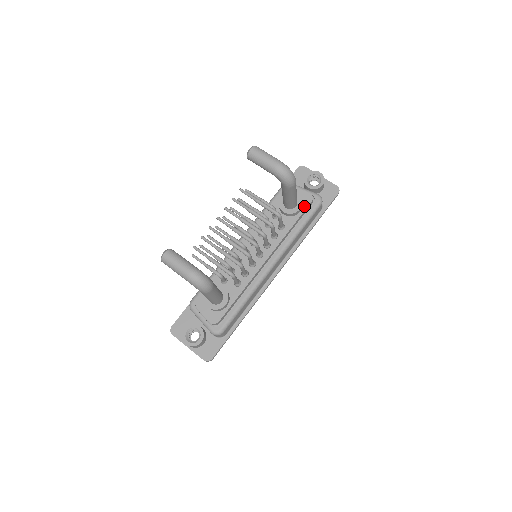
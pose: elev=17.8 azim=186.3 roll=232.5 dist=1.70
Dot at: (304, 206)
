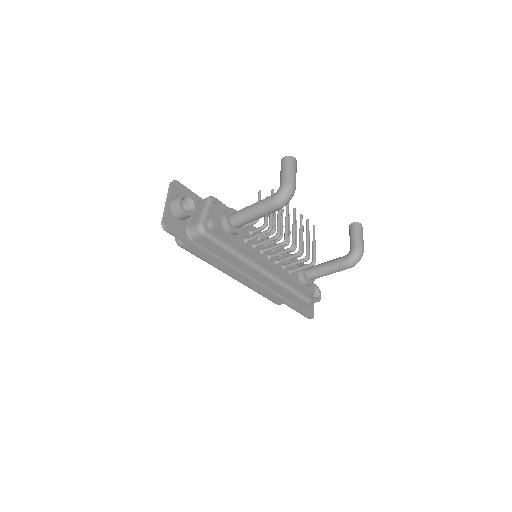
Dot at: (308, 288)
